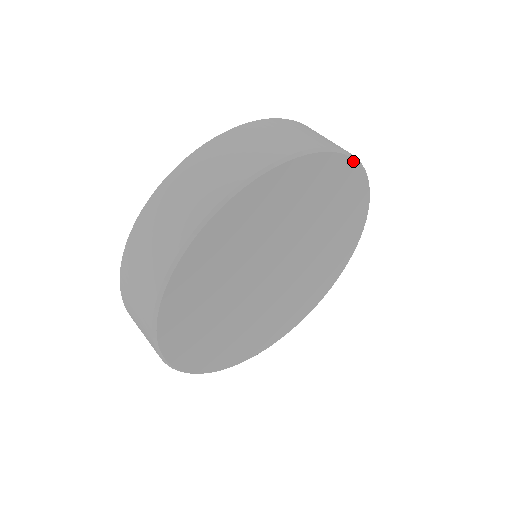
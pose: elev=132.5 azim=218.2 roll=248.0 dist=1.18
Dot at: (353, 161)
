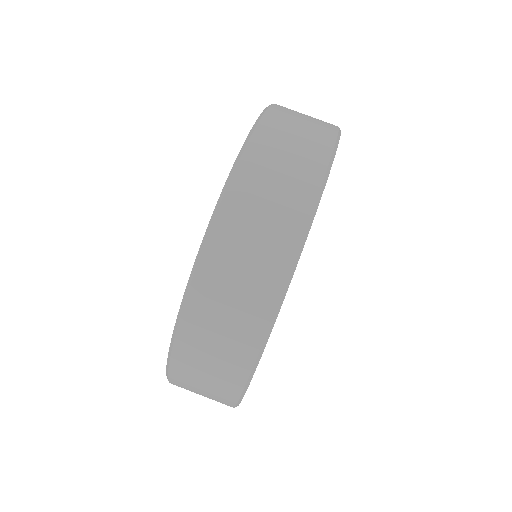
Dot at: occluded
